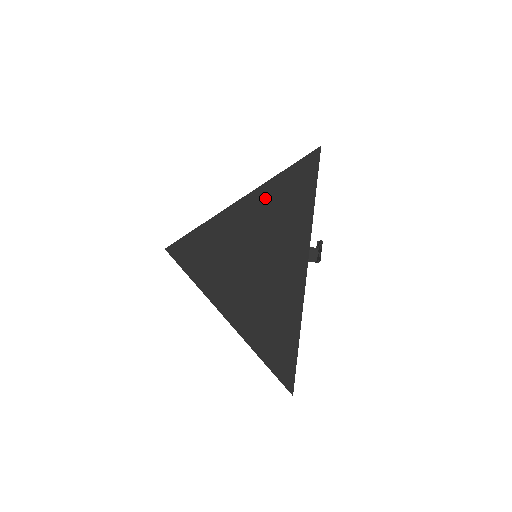
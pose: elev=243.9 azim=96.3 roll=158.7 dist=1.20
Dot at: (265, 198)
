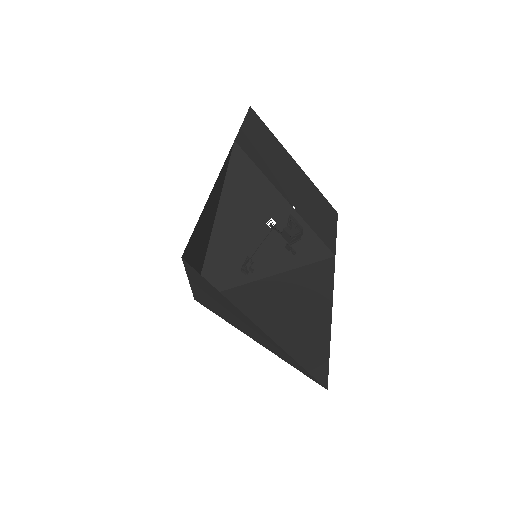
Dot at: (197, 283)
